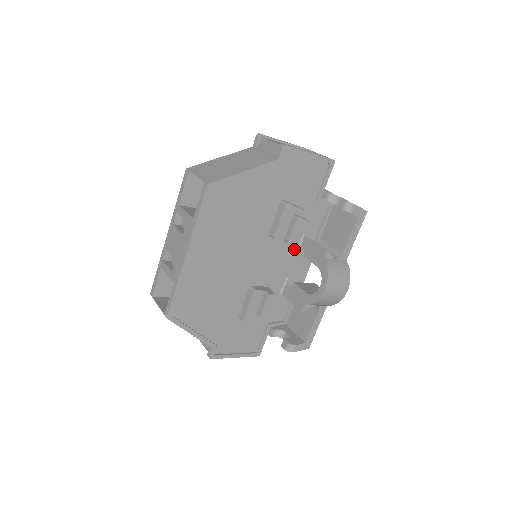
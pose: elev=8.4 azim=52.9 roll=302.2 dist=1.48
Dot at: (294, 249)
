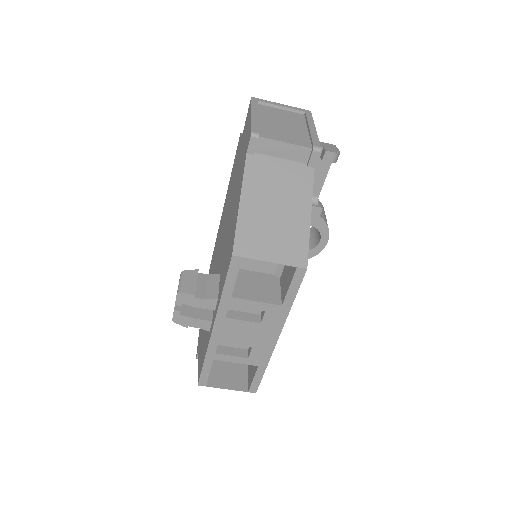
Dot at: occluded
